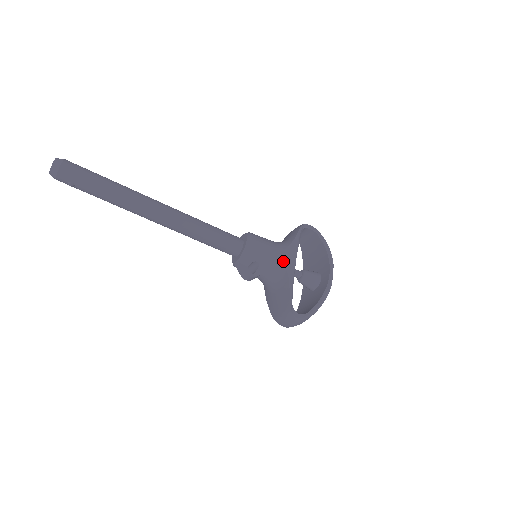
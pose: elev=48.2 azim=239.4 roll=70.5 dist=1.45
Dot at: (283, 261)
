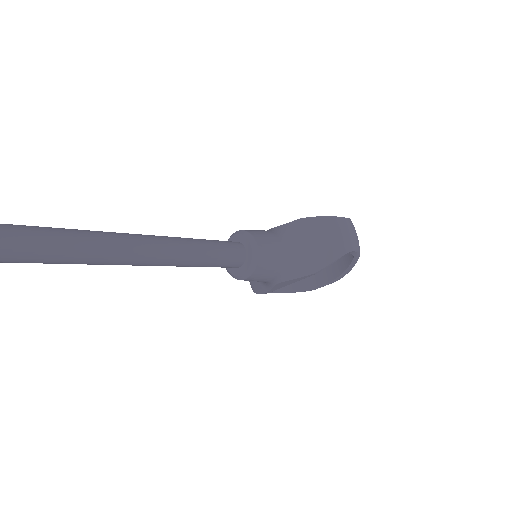
Dot at: (273, 286)
